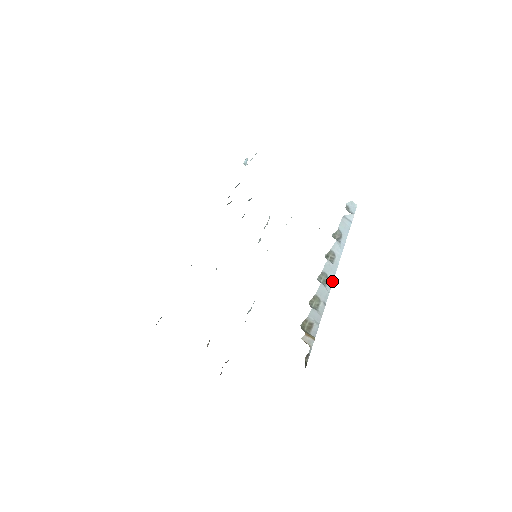
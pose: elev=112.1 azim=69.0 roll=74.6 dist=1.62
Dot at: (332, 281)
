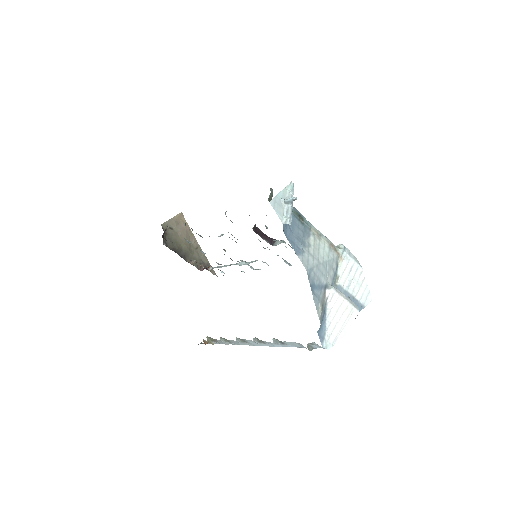
Dot at: (250, 345)
